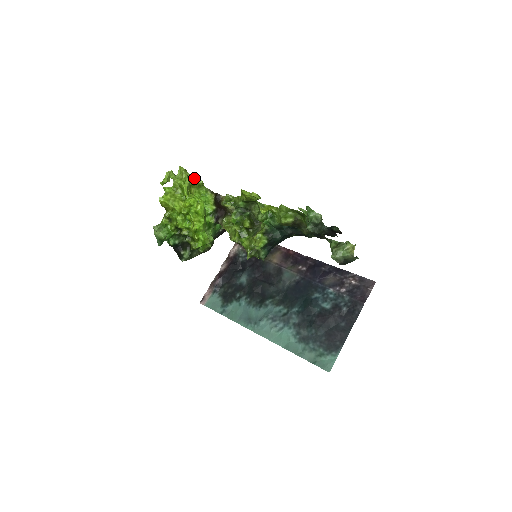
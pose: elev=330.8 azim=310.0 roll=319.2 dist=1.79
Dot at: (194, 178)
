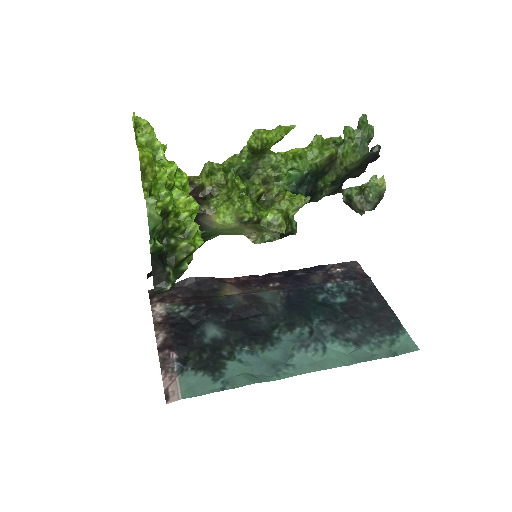
Dot at: occluded
